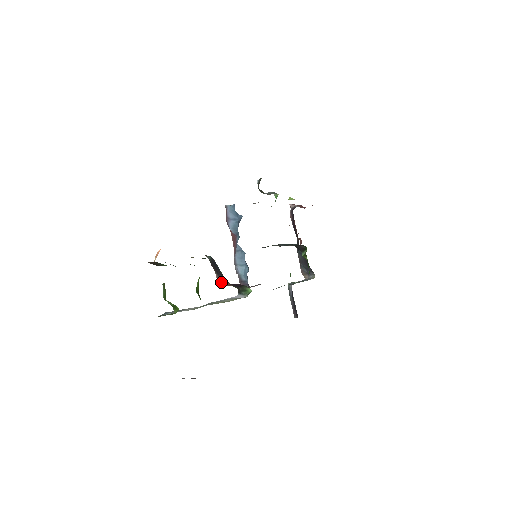
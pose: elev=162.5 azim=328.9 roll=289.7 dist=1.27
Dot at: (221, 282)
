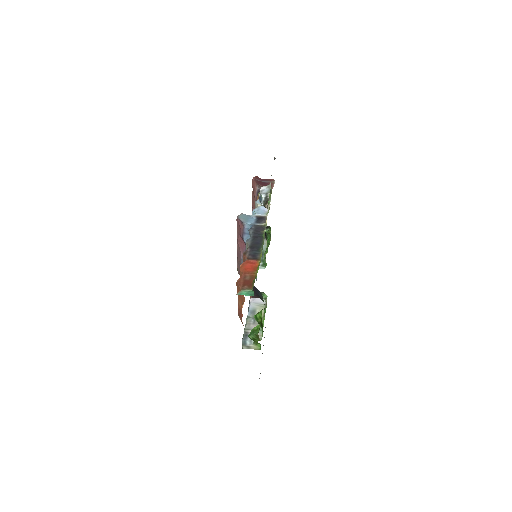
Dot at: (255, 297)
